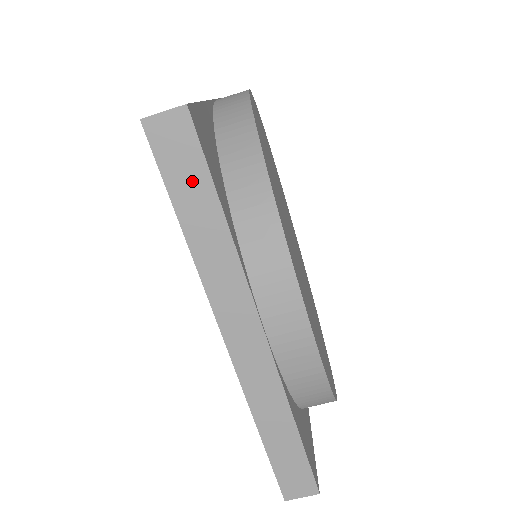
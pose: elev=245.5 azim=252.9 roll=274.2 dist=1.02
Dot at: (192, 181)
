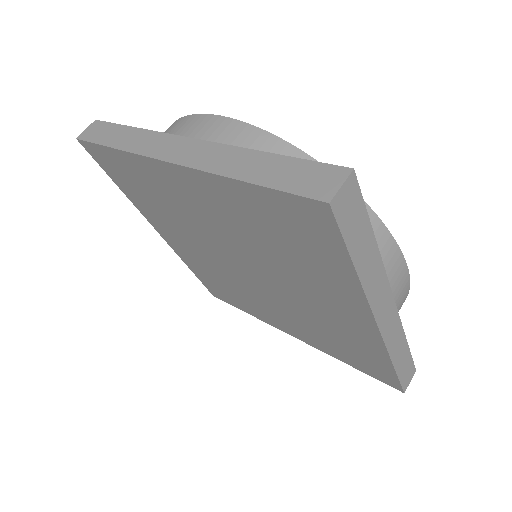
Dot at: (109, 132)
